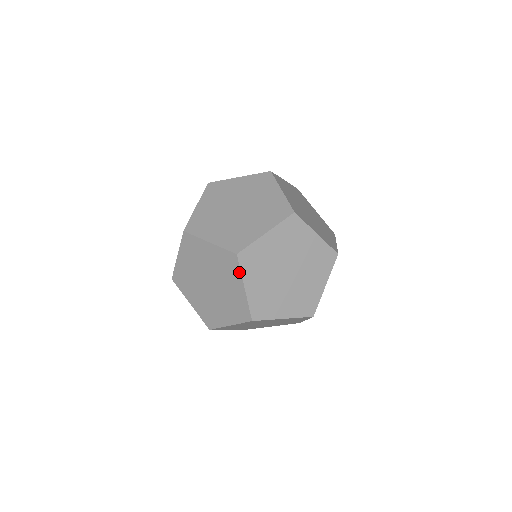
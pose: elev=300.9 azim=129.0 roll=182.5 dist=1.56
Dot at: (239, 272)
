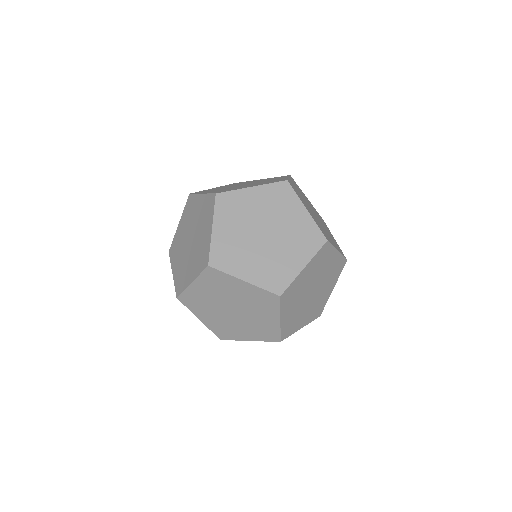
Dot at: (188, 308)
